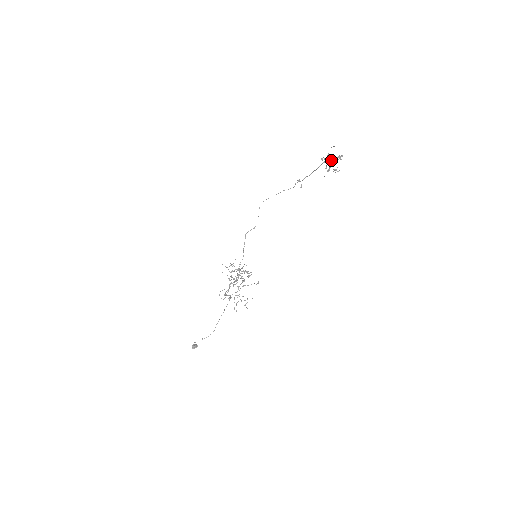
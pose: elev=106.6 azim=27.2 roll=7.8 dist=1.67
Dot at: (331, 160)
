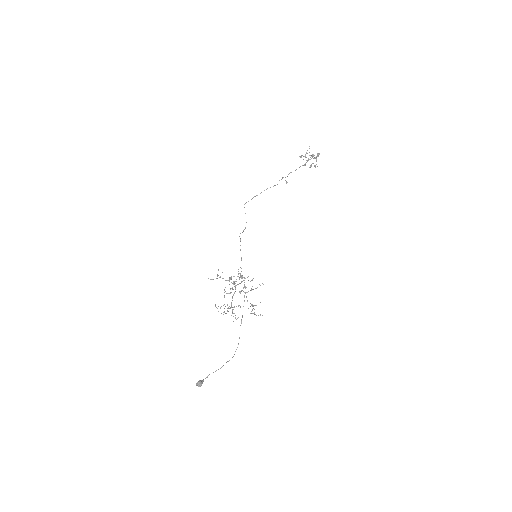
Dot at: (317, 155)
